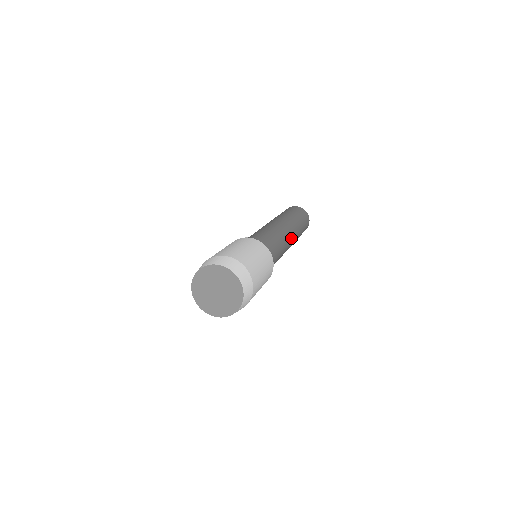
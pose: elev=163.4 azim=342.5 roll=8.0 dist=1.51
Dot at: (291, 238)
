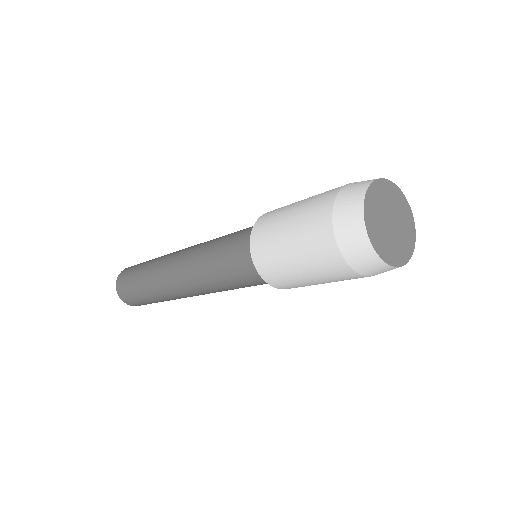
Dot at: occluded
